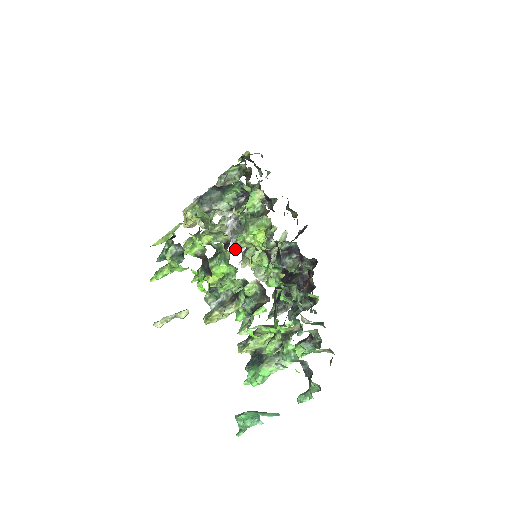
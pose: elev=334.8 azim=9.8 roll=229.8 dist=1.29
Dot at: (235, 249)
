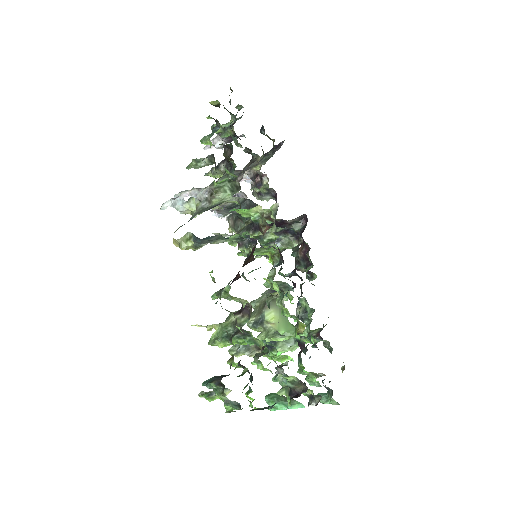
Dot at: (230, 244)
